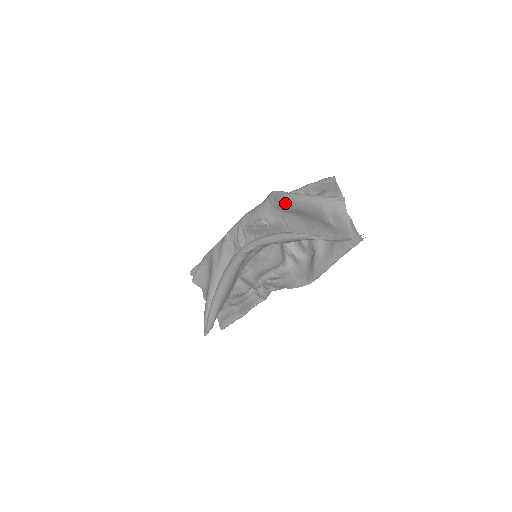
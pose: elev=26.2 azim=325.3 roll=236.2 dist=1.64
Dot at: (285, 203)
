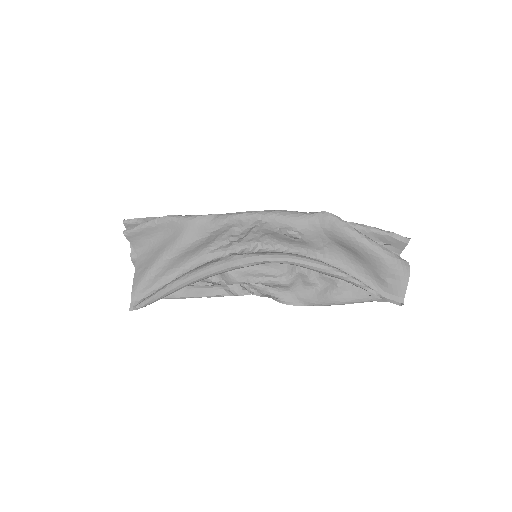
Dot at: (346, 237)
